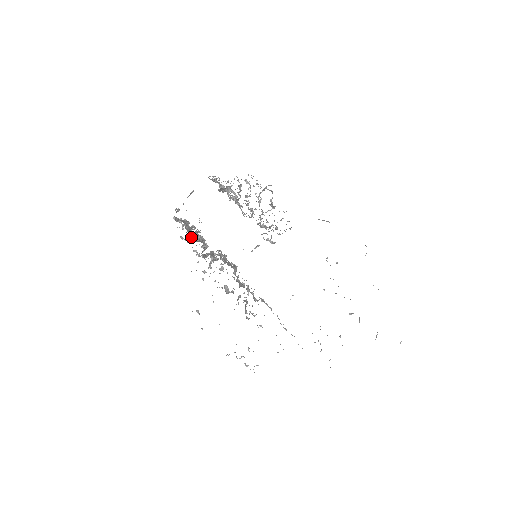
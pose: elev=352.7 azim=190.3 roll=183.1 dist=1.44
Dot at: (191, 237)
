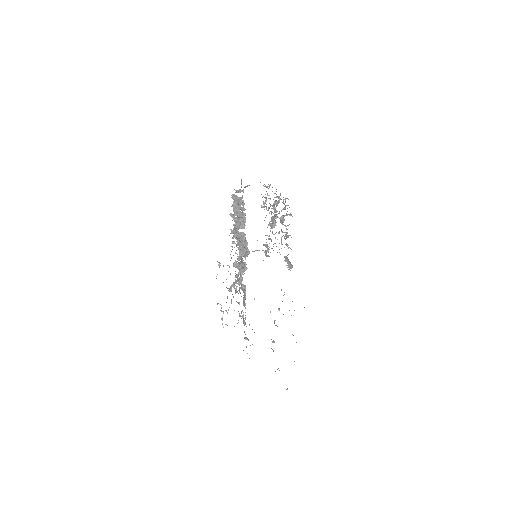
Dot at: (233, 214)
